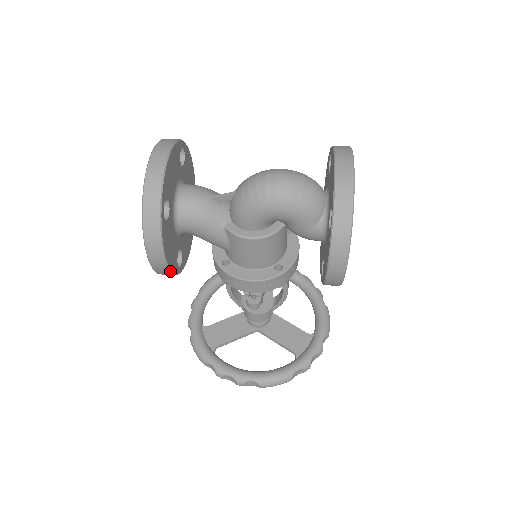
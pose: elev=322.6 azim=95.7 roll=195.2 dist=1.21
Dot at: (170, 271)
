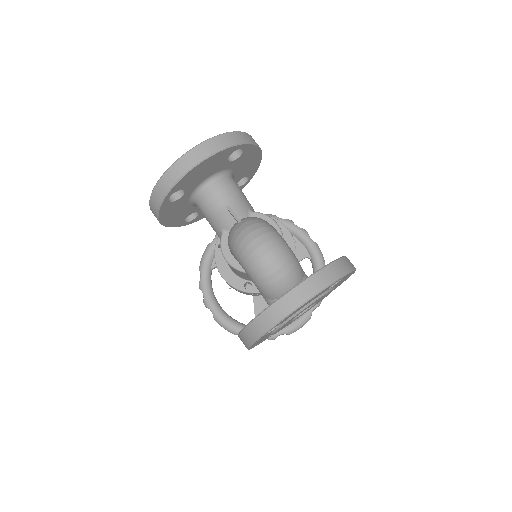
Dot at: (168, 226)
